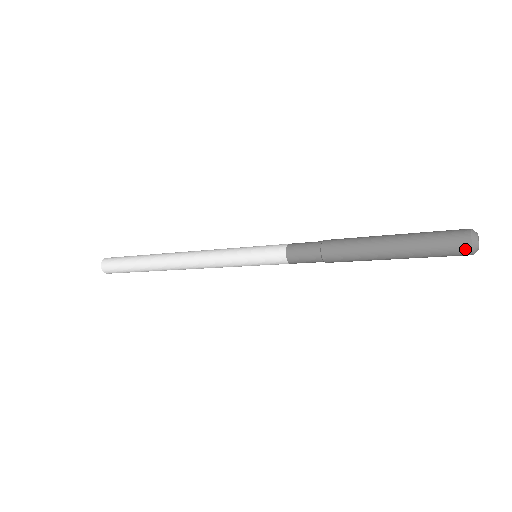
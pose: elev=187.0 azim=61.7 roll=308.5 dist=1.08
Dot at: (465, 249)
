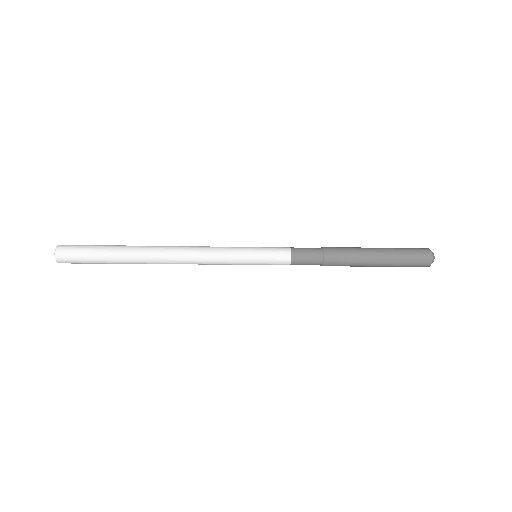
Dot at: (427, 264)
